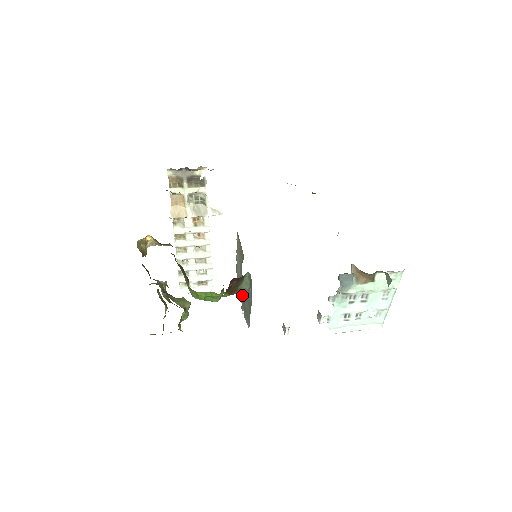
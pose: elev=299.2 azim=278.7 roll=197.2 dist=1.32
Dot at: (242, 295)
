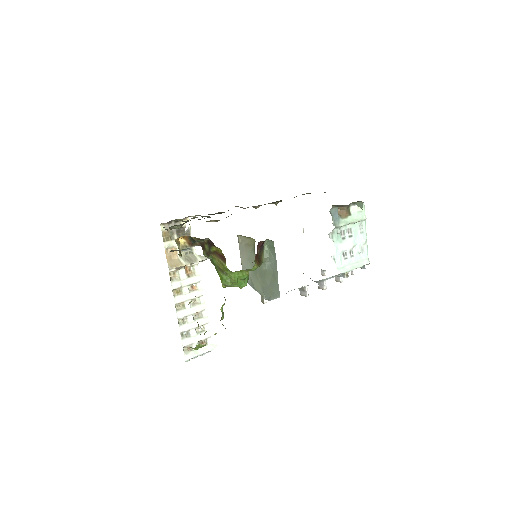
Dot at: (260, 283)
